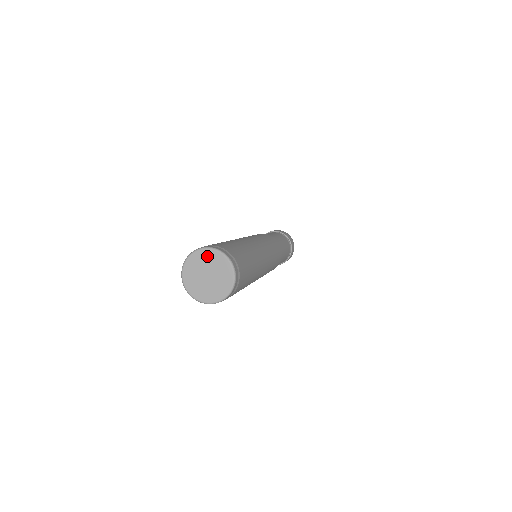
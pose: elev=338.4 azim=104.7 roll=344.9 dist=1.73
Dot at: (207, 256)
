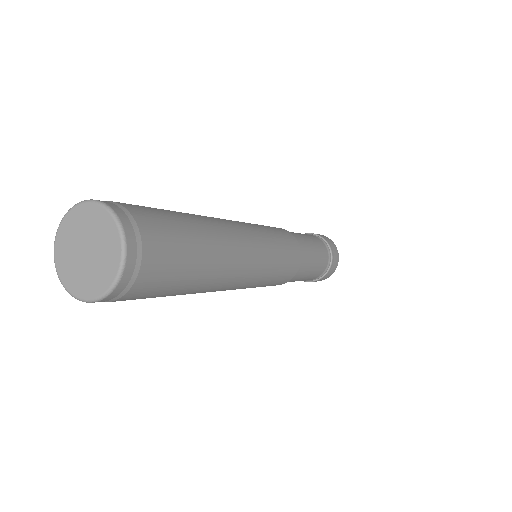
Dot at: (103, 223)
